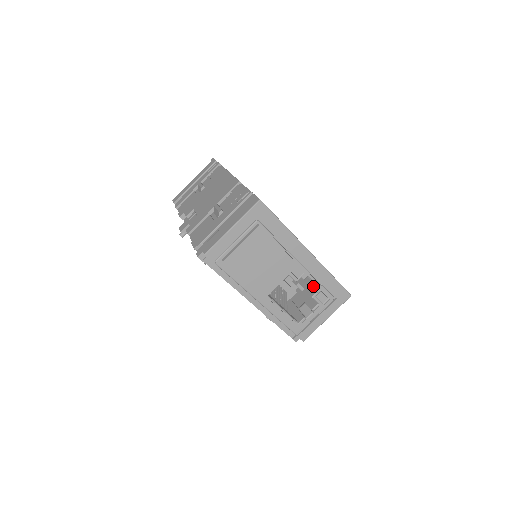
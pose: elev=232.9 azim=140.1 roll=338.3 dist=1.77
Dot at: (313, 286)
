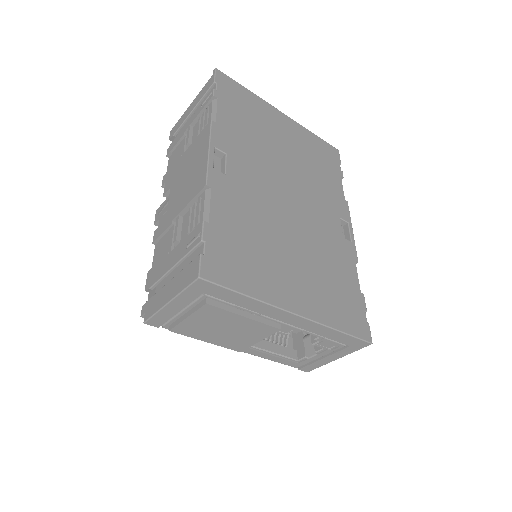
Dot at: occluded
